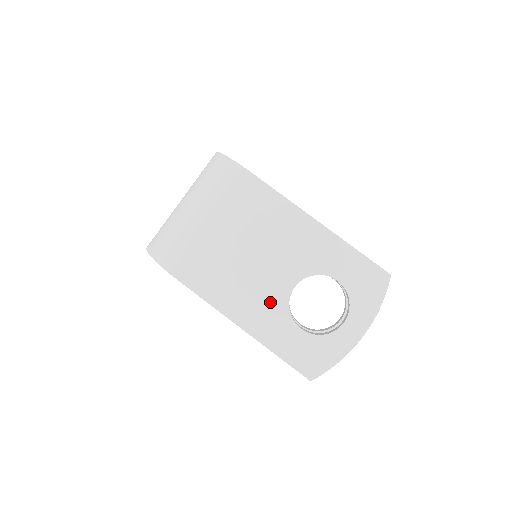
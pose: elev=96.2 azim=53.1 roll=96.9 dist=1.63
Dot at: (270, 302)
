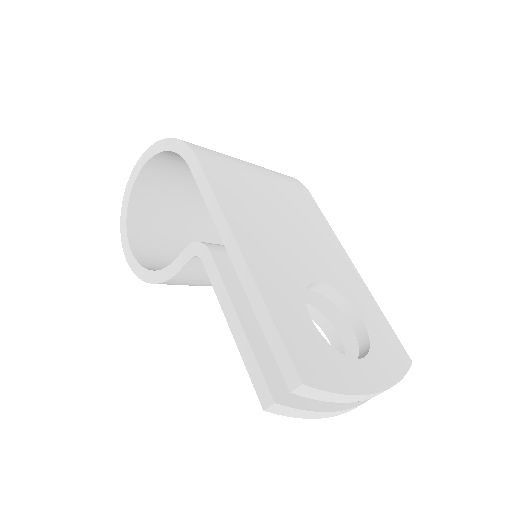
Dot at: (287, 267)
